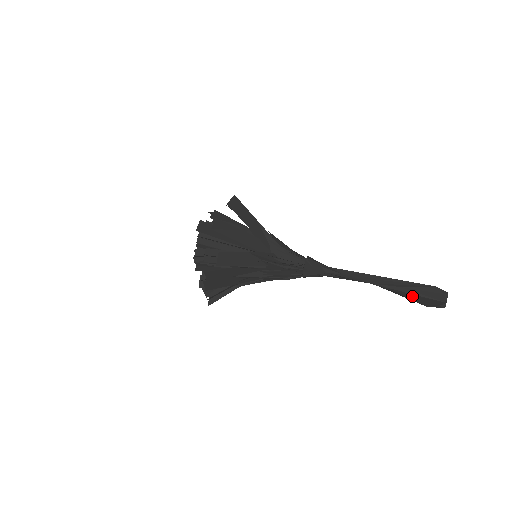
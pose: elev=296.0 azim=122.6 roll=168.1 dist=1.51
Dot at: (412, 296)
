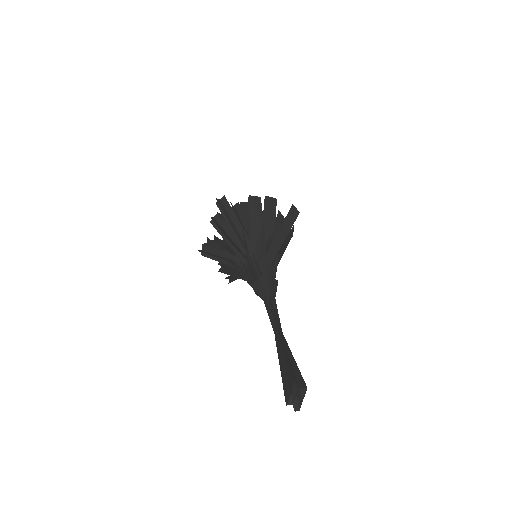
Dot at: occluded
